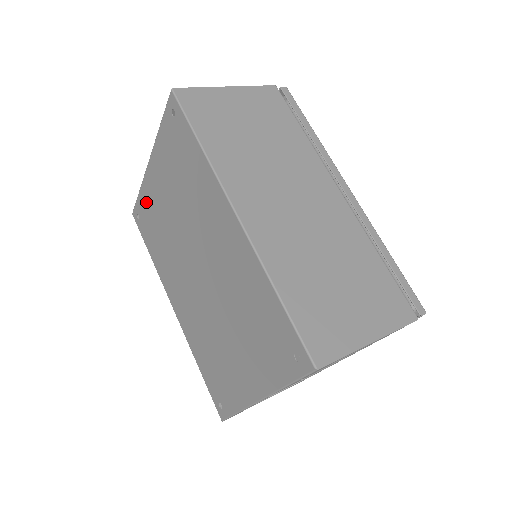
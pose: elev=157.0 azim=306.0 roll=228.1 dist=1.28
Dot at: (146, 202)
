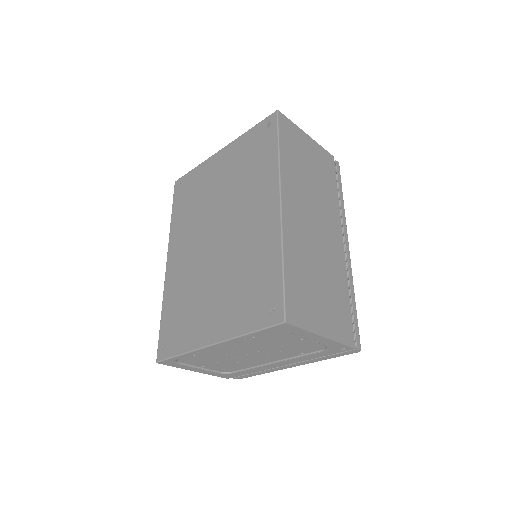
Dot at: (197, 176)
